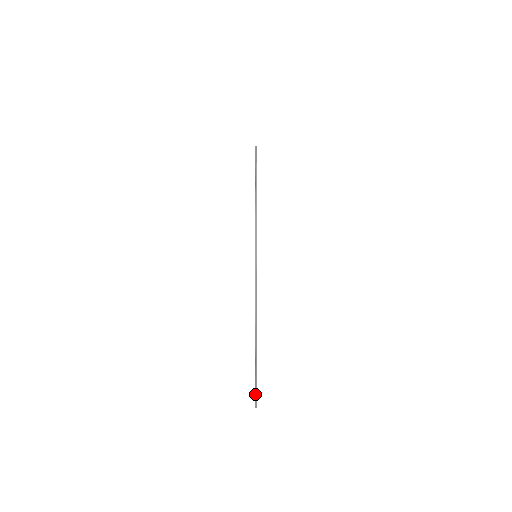
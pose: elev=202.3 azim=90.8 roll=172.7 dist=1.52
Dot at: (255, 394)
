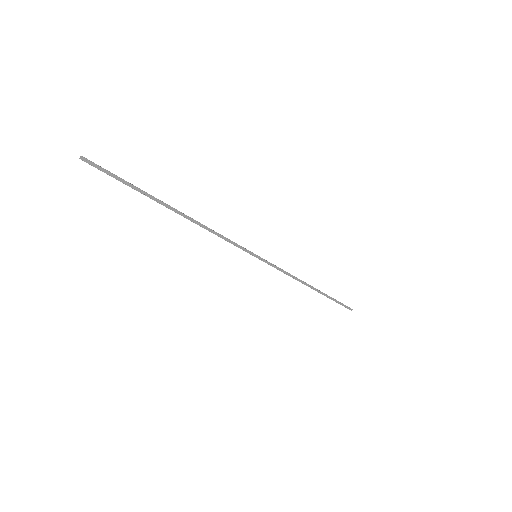
Dot at: (345, 307)
